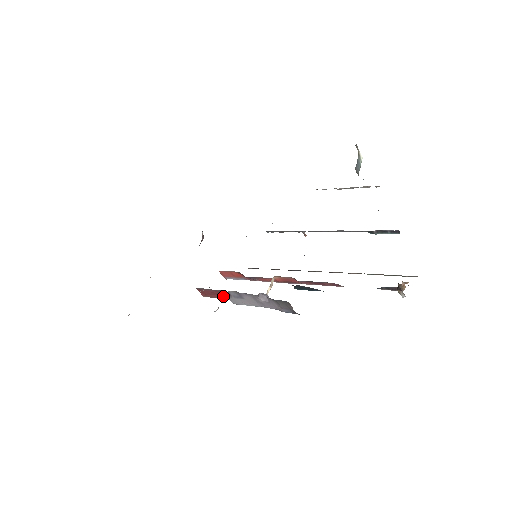
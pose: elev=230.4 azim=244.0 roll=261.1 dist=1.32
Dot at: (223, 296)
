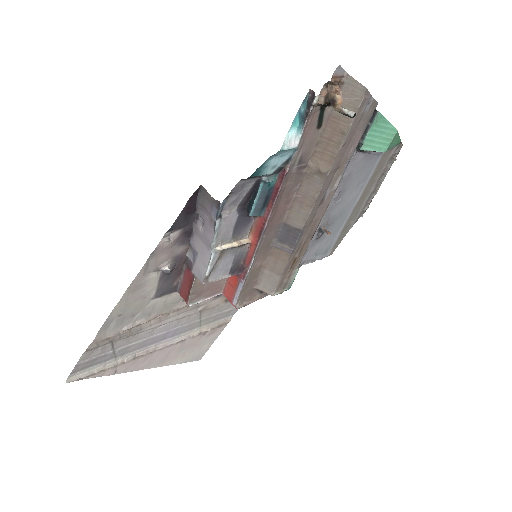
Dot at: (192, 277)
